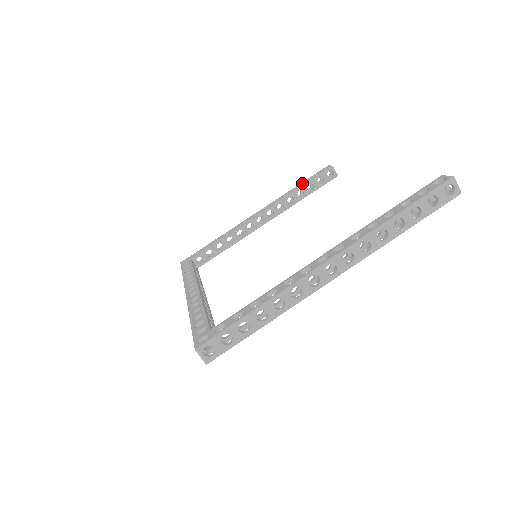
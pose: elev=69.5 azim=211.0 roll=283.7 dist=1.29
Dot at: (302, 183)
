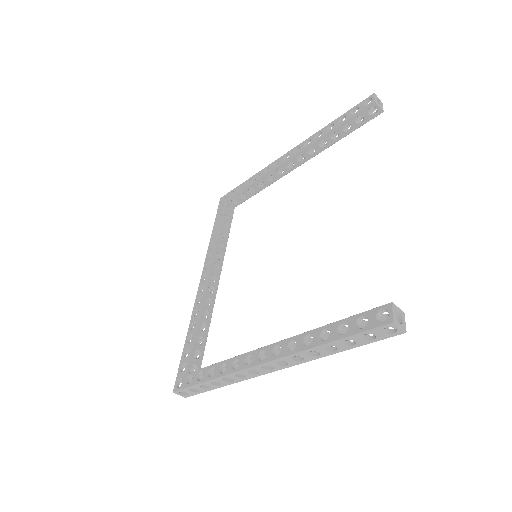
Dot at: (338, 120)
